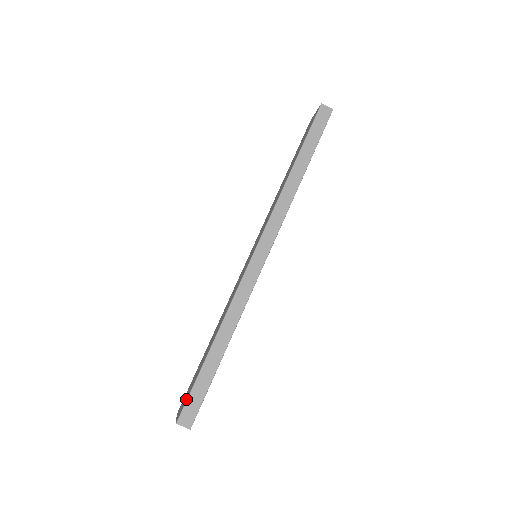
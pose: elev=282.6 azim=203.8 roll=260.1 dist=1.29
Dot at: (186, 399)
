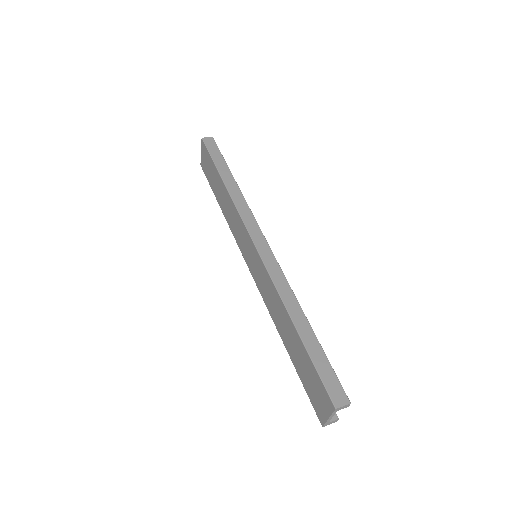
Dot at: (321, 386)
